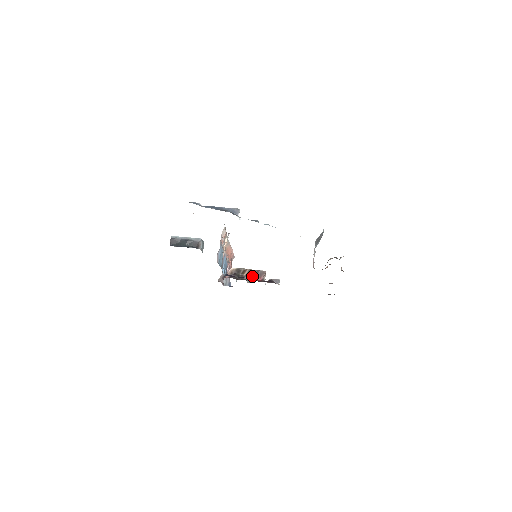
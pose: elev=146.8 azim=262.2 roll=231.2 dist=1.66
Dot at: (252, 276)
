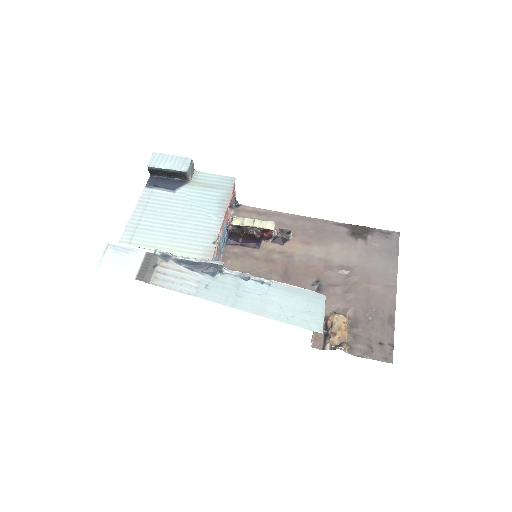
Dot at: (258, 229)
